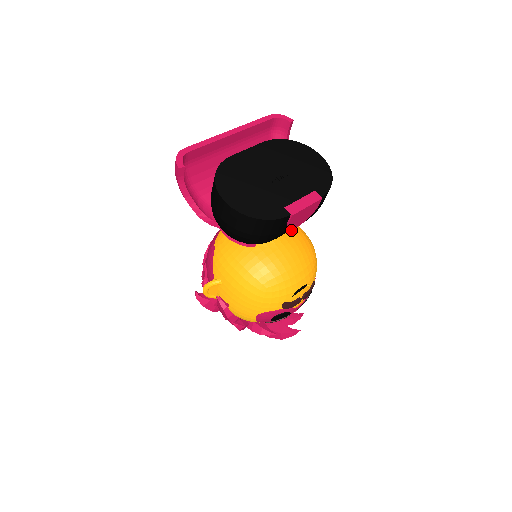
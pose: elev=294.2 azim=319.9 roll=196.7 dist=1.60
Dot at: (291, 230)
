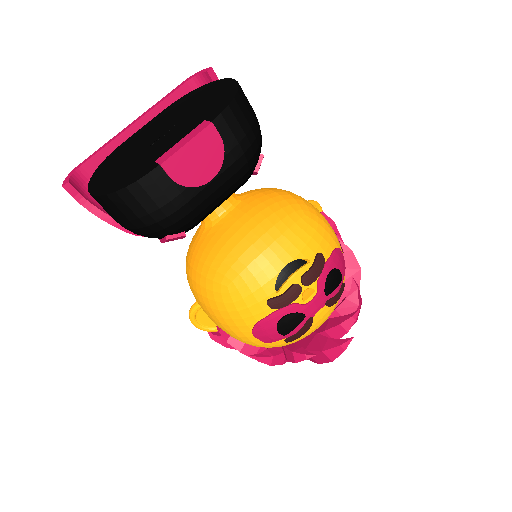
Dot at: (255, 197)
